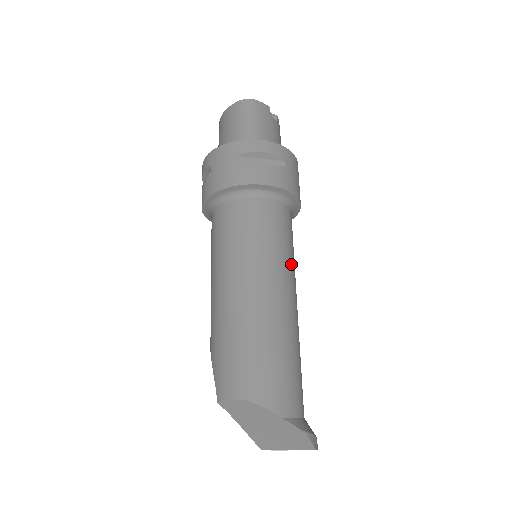
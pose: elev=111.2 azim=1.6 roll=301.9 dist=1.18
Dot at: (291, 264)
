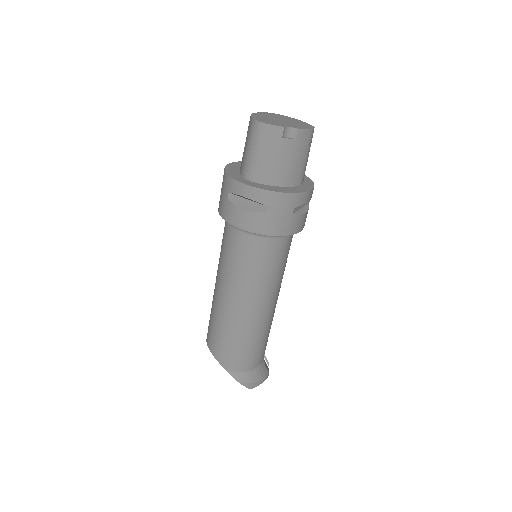
Dot at: (263, 284)
